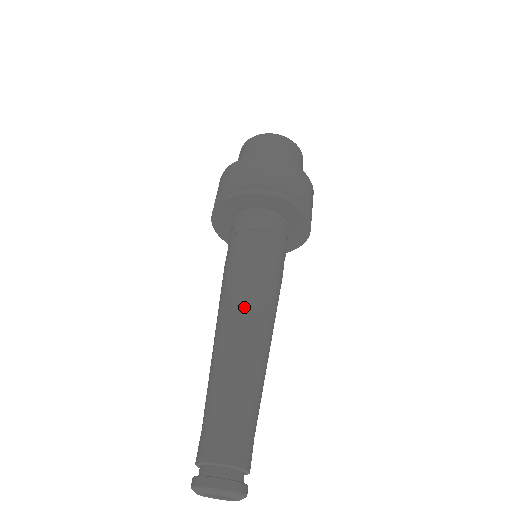
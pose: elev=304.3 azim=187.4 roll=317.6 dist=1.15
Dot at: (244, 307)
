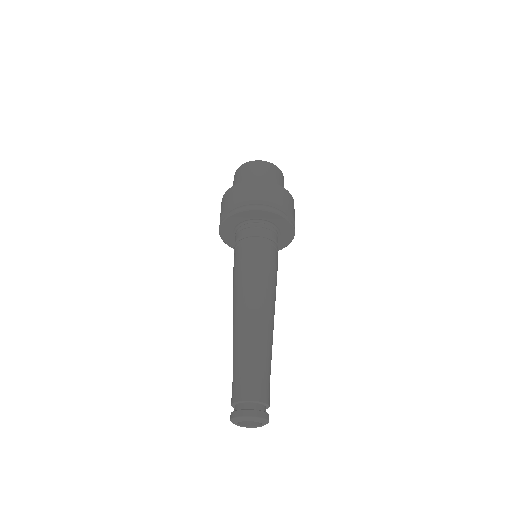
Dot at: (263, 295)
